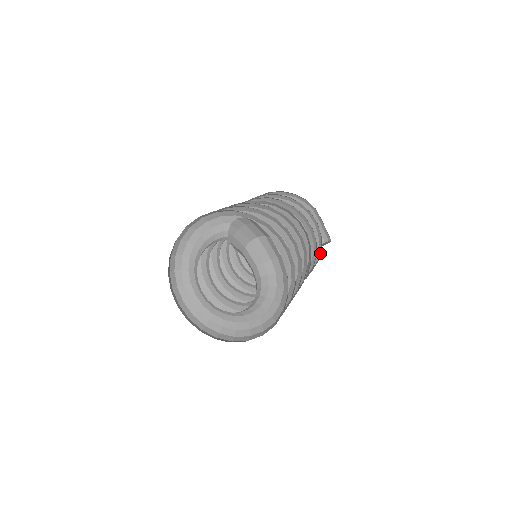
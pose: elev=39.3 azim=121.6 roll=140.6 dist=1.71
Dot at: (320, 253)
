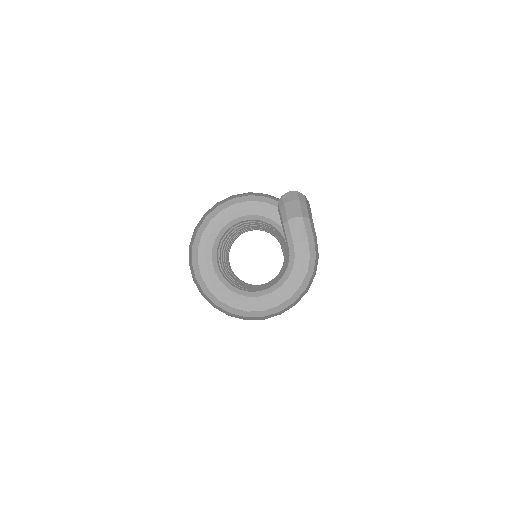
Dot at: occluded
